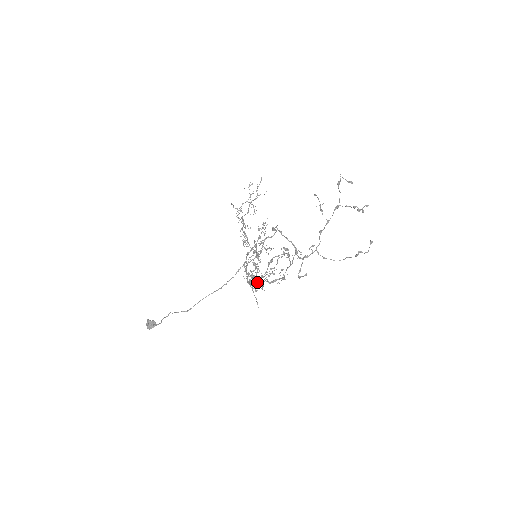
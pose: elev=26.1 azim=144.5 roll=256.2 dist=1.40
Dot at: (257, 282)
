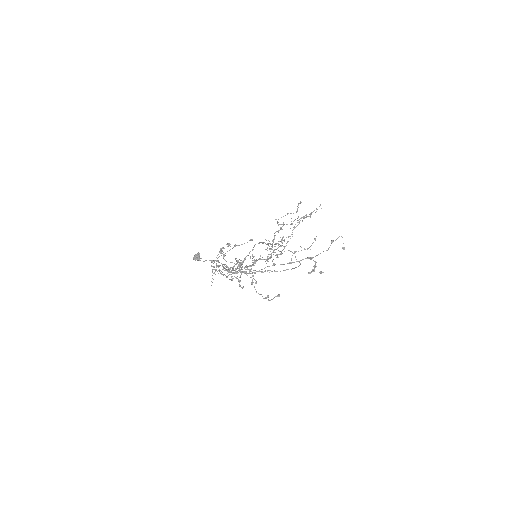
Dot at: (236, 273)
